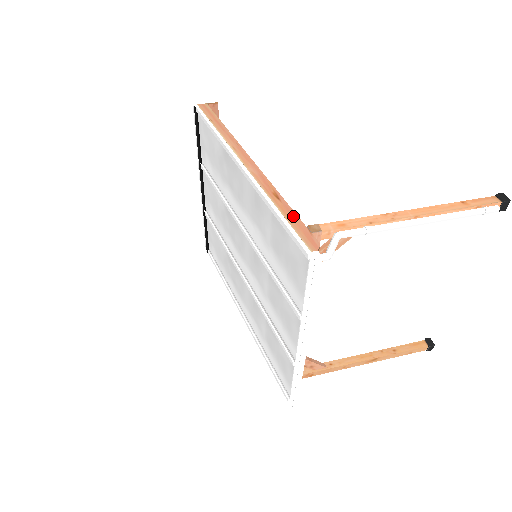
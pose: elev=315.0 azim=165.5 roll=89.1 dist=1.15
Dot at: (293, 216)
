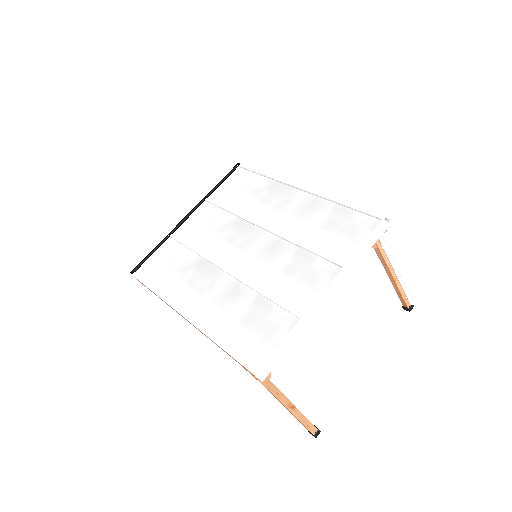
Dot at: occluded
